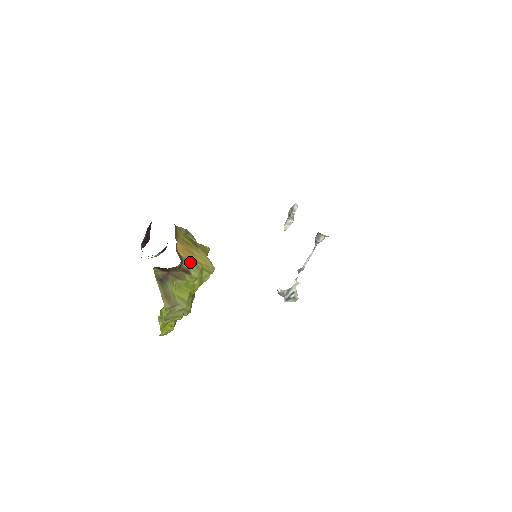
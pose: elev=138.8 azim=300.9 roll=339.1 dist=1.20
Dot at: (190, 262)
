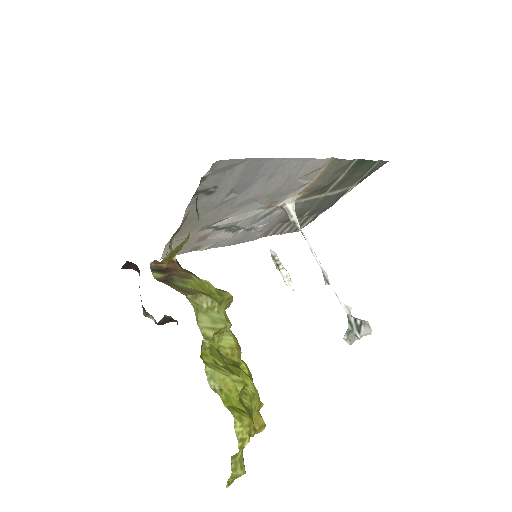
Dot at: occluded
